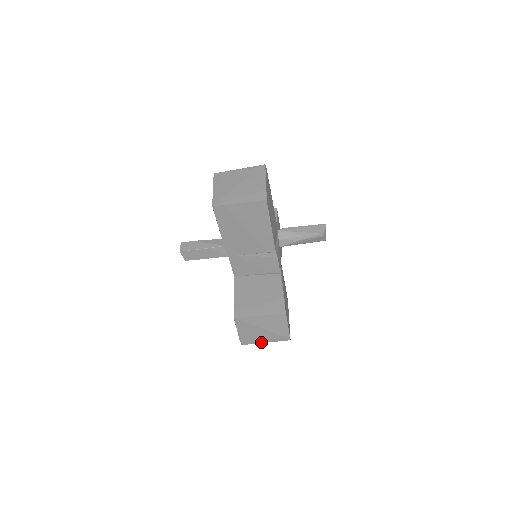
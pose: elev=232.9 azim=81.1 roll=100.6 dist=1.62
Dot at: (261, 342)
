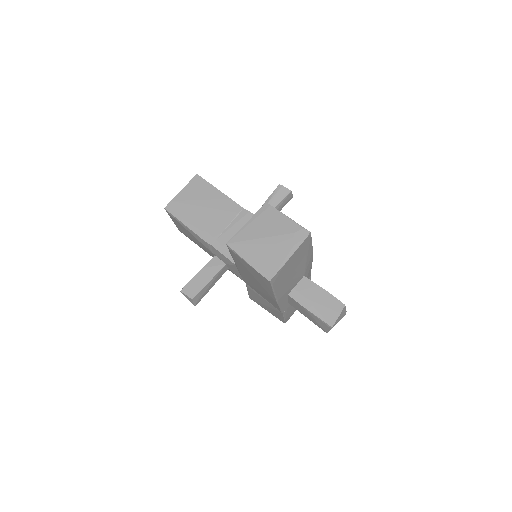
Dot at: (285, 260)
